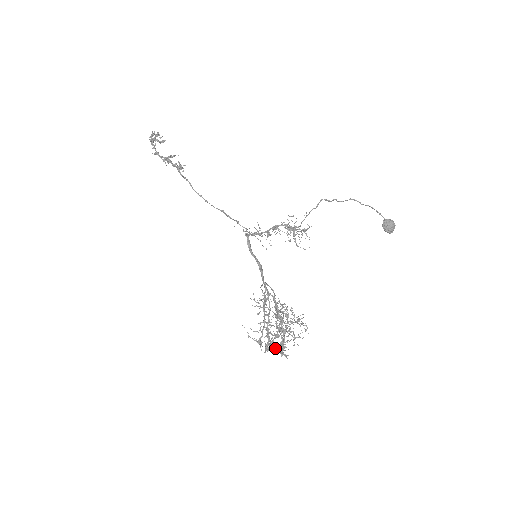
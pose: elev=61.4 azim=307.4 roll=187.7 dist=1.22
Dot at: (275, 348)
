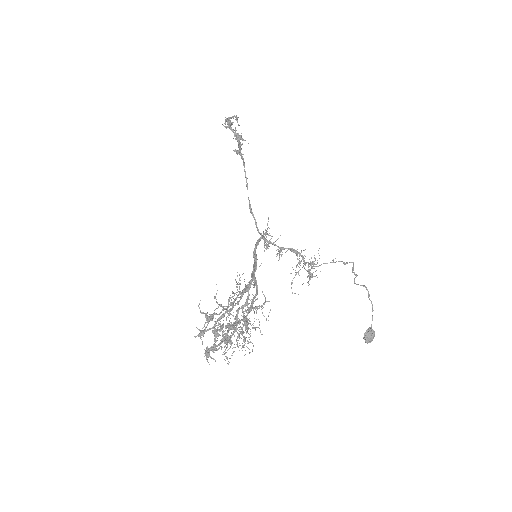
Dot at: occluded
